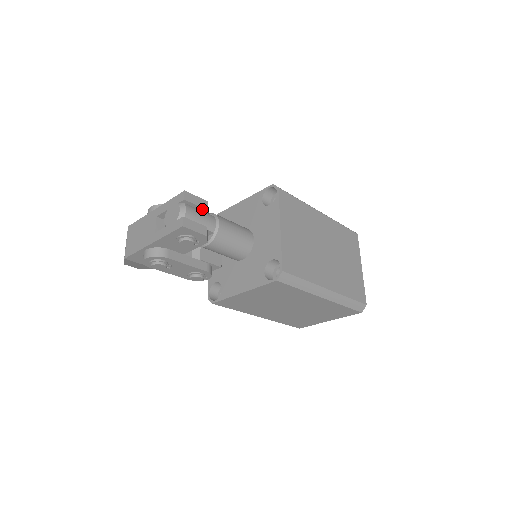
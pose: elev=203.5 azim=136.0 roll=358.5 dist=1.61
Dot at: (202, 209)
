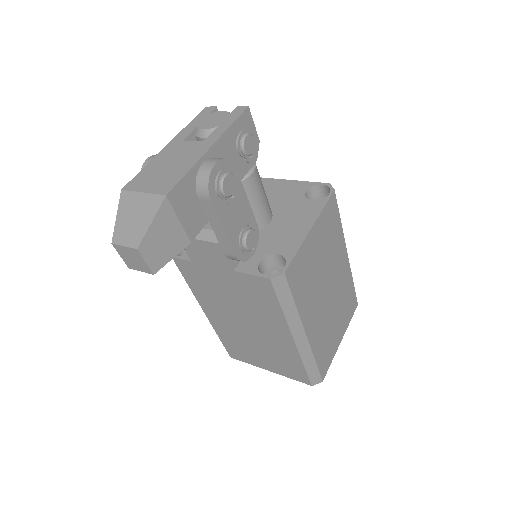
Dot at: occluded
